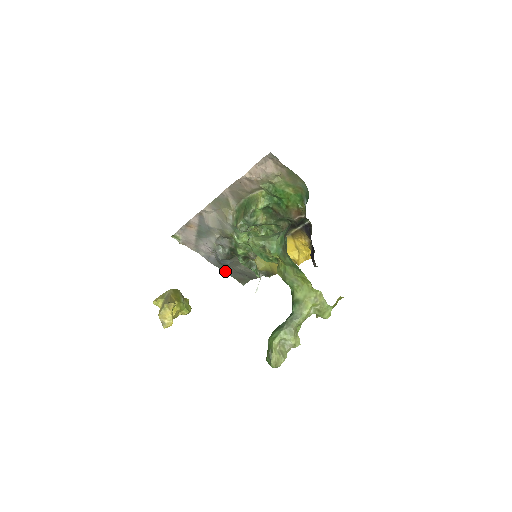
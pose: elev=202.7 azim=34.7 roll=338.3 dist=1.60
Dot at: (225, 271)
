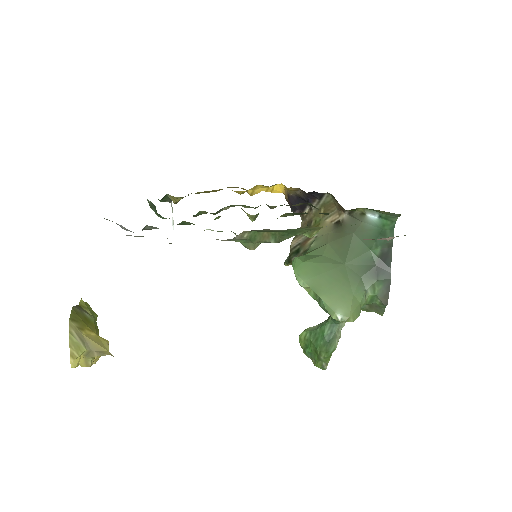
Dot at: occluded
